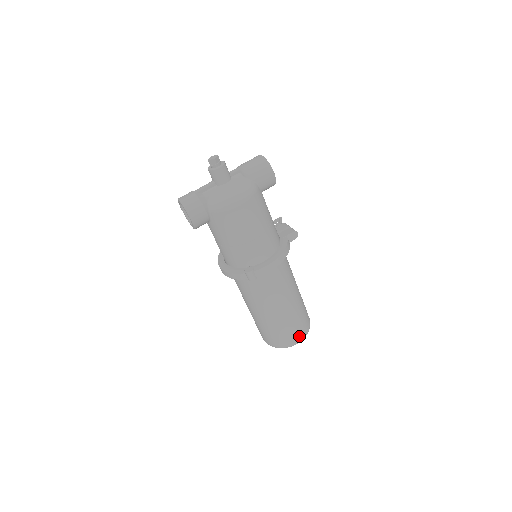
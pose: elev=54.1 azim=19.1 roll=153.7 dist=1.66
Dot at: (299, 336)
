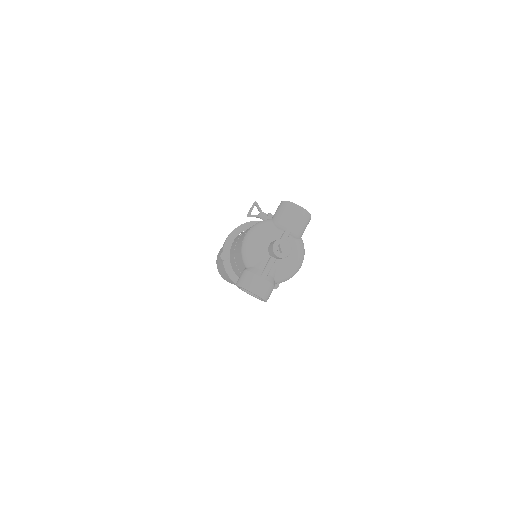
Dot at: occluded
